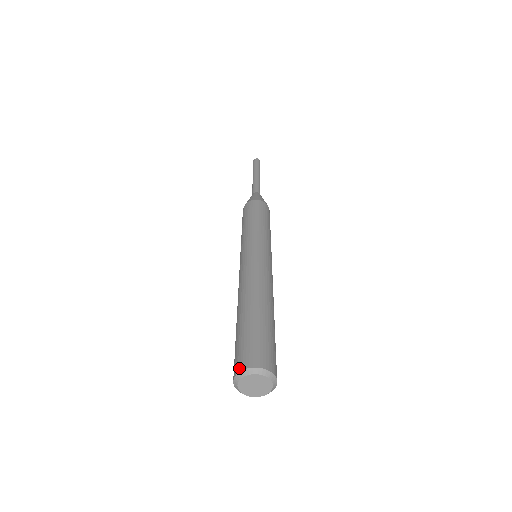
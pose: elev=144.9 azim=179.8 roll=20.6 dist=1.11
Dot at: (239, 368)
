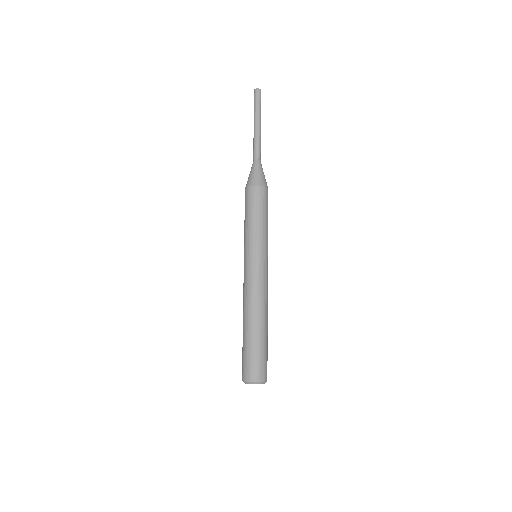
Dot at: (242, 378)
